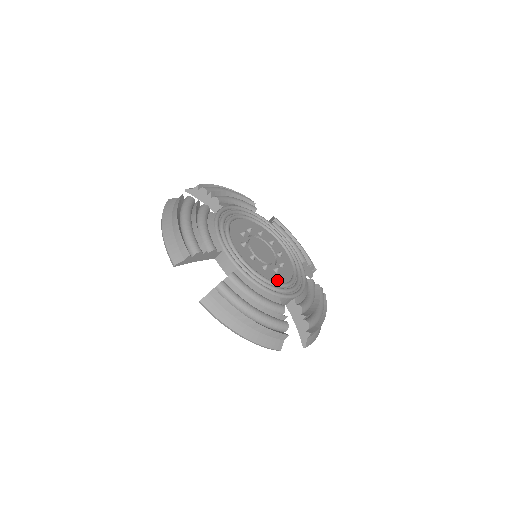
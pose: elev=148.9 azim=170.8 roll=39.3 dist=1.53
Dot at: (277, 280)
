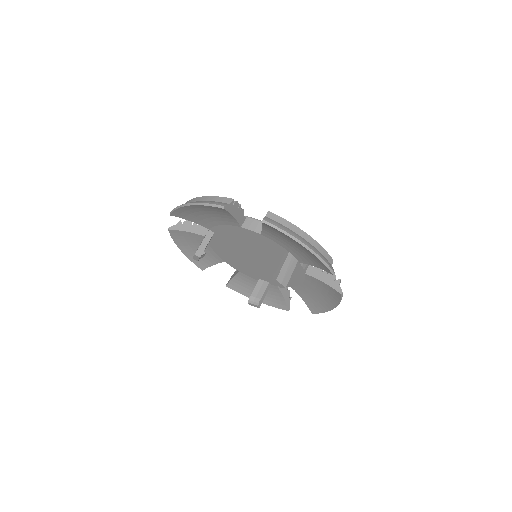
Dot at: occluded
